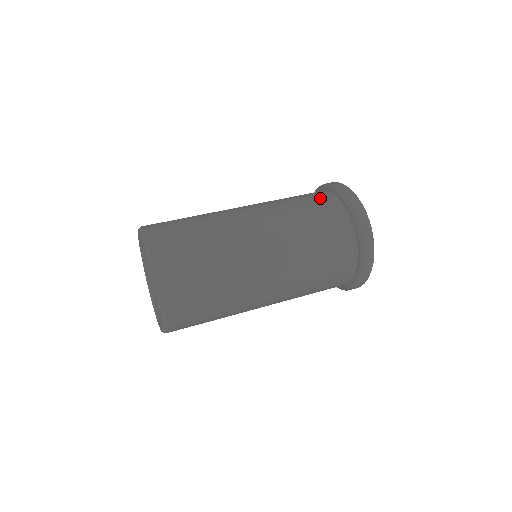
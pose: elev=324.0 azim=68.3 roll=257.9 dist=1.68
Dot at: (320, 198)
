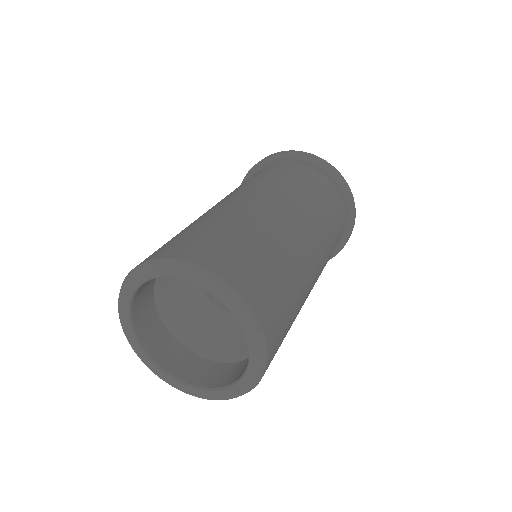
Dot at: (325, 188)
